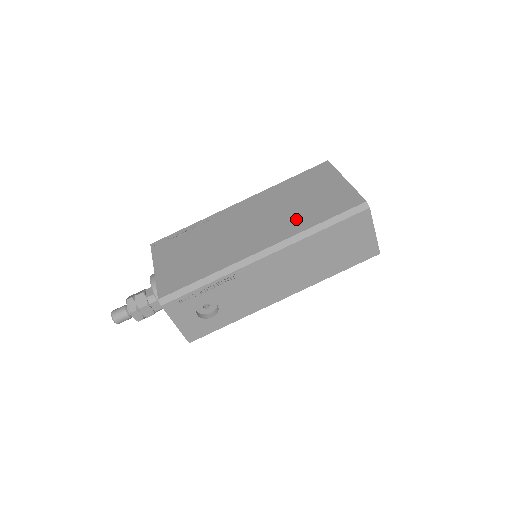
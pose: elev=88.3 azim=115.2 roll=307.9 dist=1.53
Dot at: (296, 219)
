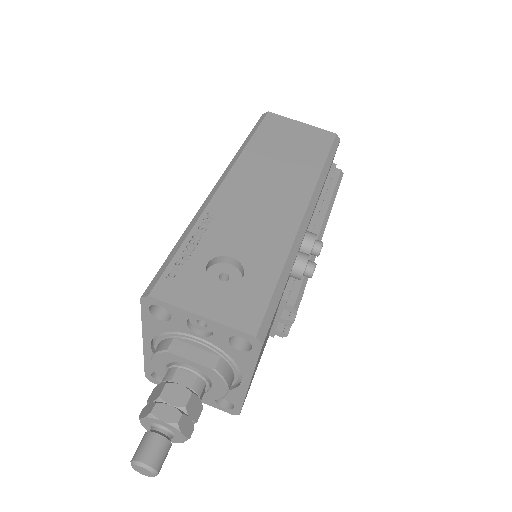
Dot at: occluded
